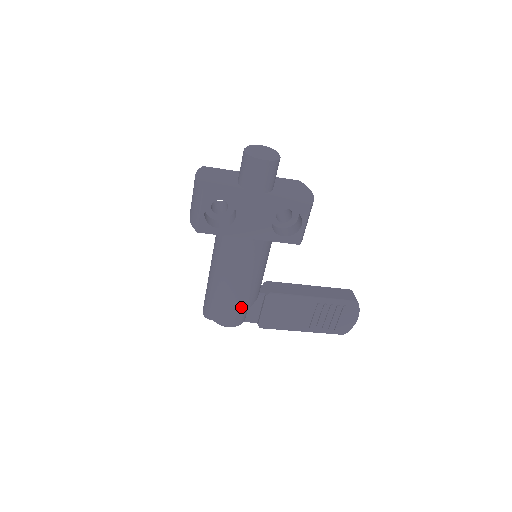
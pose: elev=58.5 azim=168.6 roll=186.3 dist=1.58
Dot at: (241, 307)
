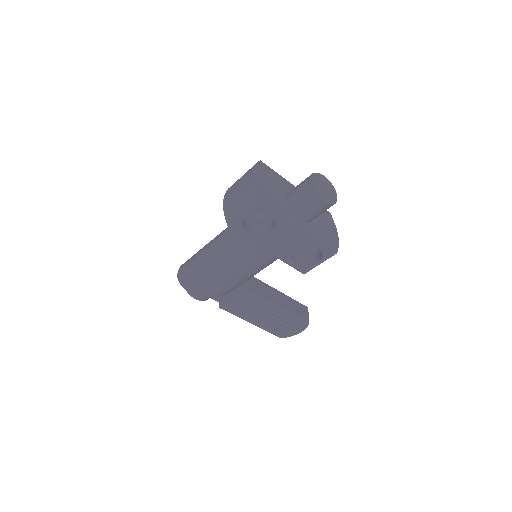
Dot at: (220, 293)
